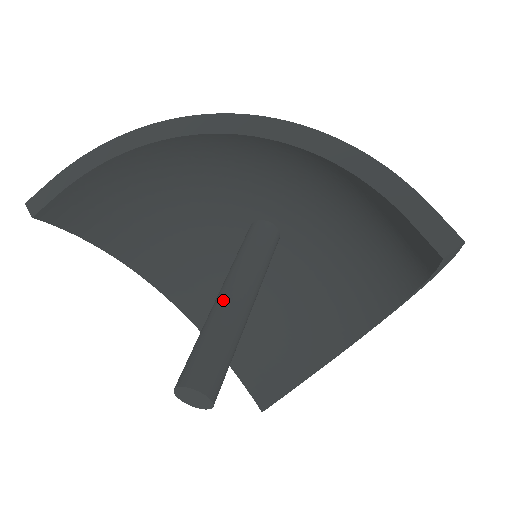
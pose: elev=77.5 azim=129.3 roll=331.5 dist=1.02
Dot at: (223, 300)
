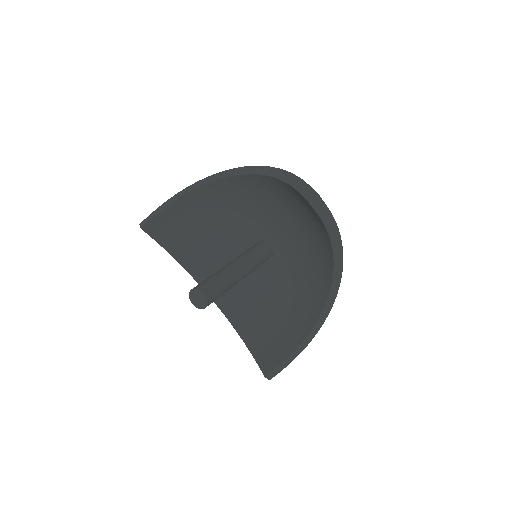
Dot at: (227, 265)
